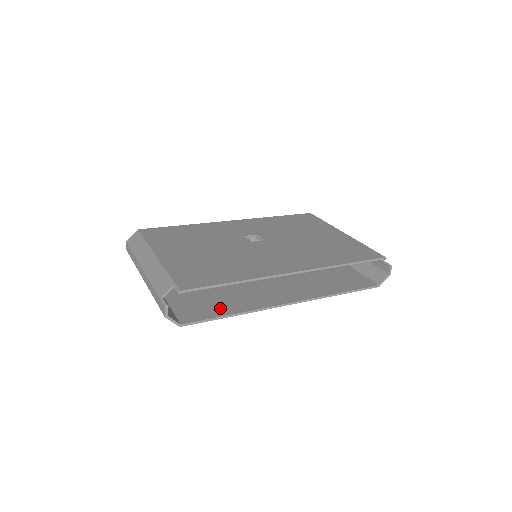
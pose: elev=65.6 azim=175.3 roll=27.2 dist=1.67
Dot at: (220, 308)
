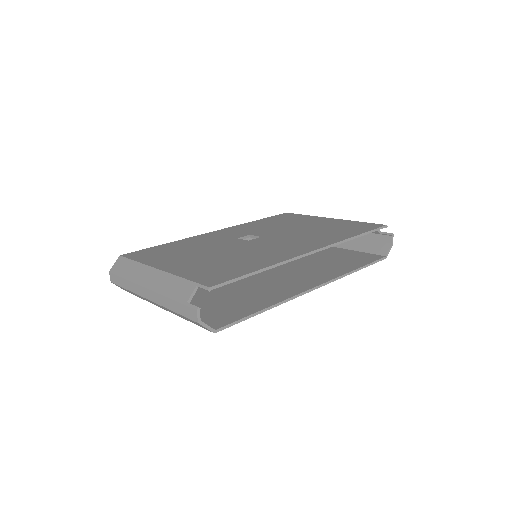
Dot at: (247, 307)
